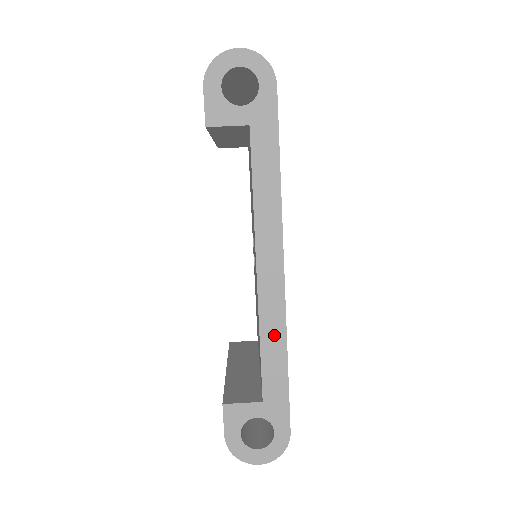
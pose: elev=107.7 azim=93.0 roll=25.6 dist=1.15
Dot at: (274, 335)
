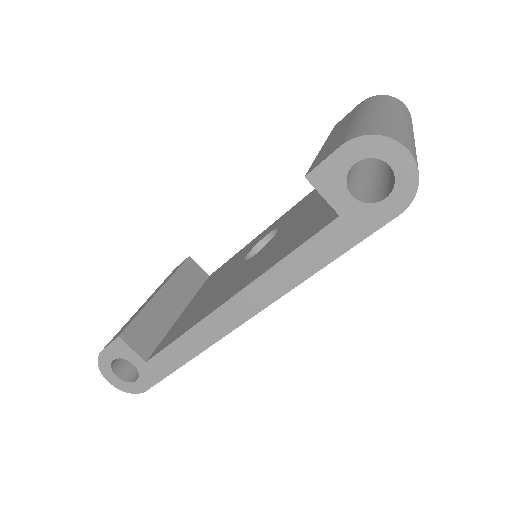
Dot at: (194, 343)
